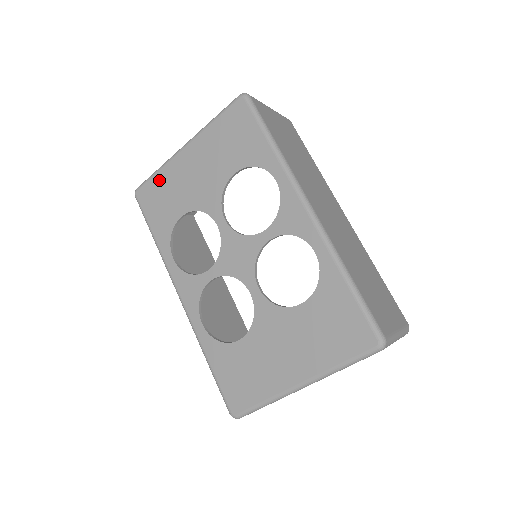
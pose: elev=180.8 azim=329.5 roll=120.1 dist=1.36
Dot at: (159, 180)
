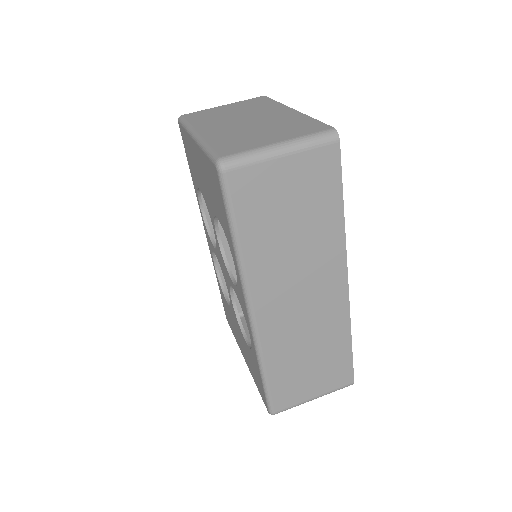
Dot at: (186, 138)
